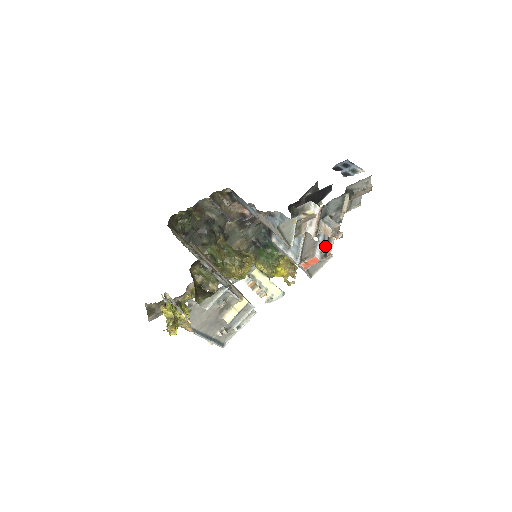
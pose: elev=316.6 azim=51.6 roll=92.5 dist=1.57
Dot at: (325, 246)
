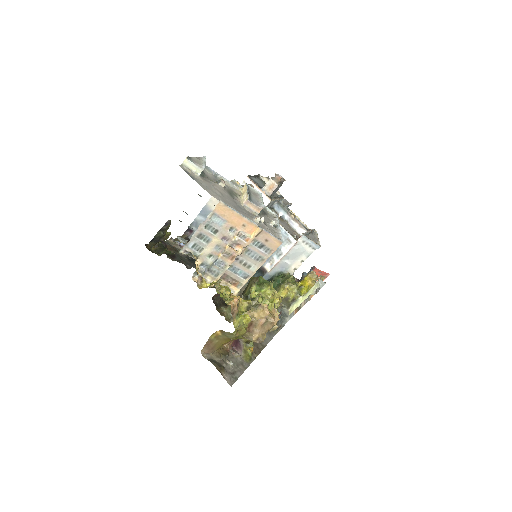
Dot at: (296, 219)
